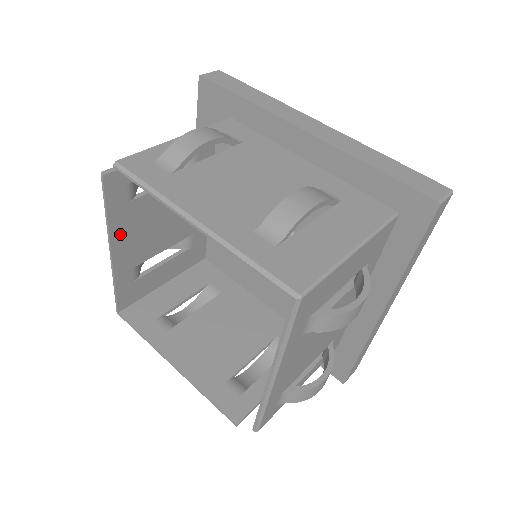
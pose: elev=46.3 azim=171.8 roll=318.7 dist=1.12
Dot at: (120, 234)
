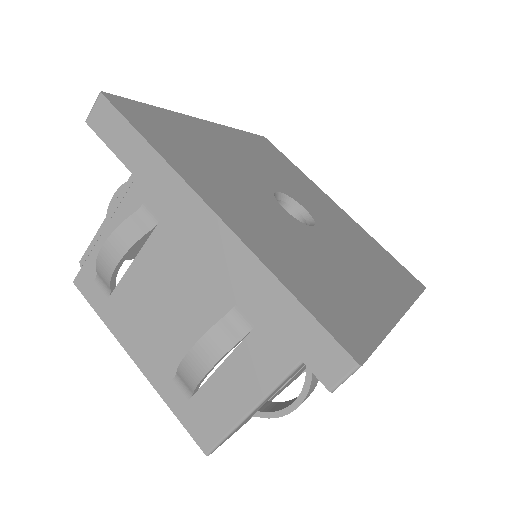
Dot at: occluded
